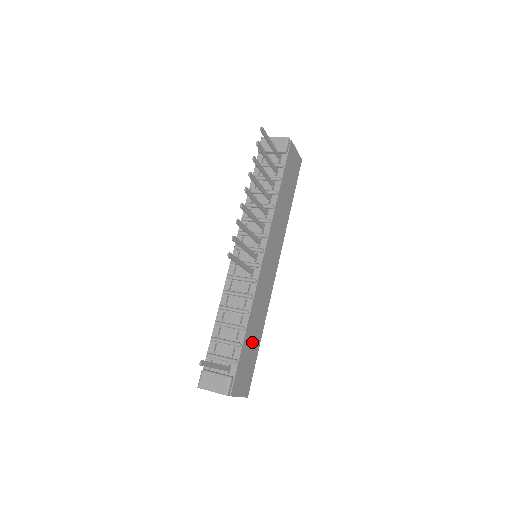
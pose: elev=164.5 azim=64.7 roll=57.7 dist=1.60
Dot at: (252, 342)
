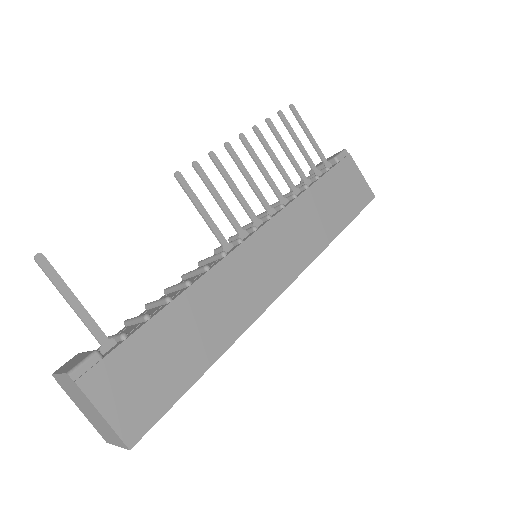
Dot at: (182, 343)
